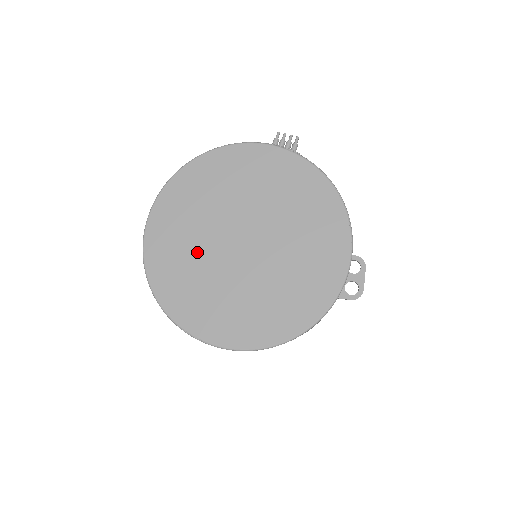
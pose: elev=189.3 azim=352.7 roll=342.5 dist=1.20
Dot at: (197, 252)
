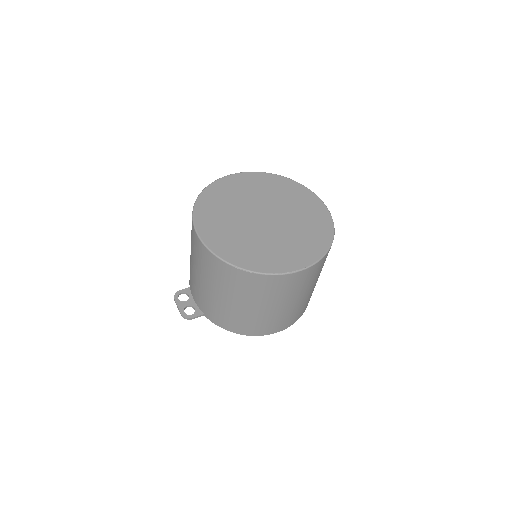
Dot at: (250, 238)
